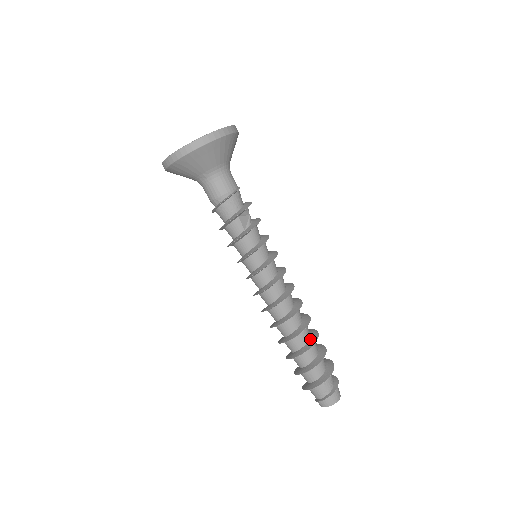
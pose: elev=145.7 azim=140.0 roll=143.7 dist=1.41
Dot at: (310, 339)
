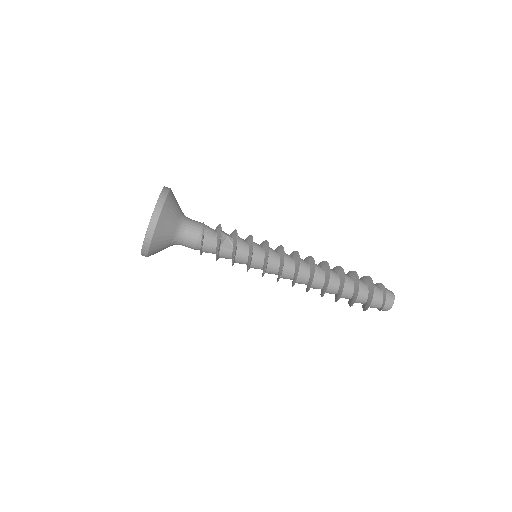
Dot at: (340, 278)
